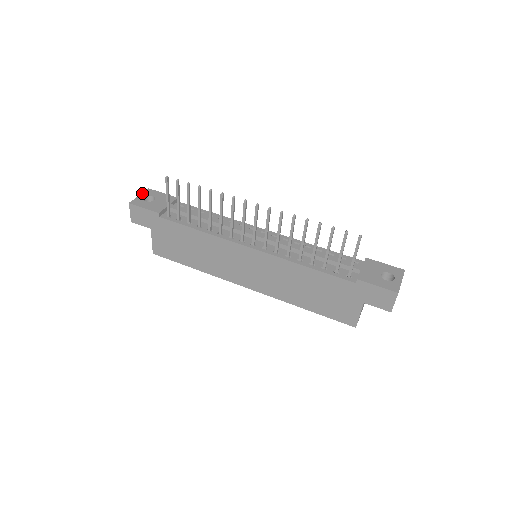
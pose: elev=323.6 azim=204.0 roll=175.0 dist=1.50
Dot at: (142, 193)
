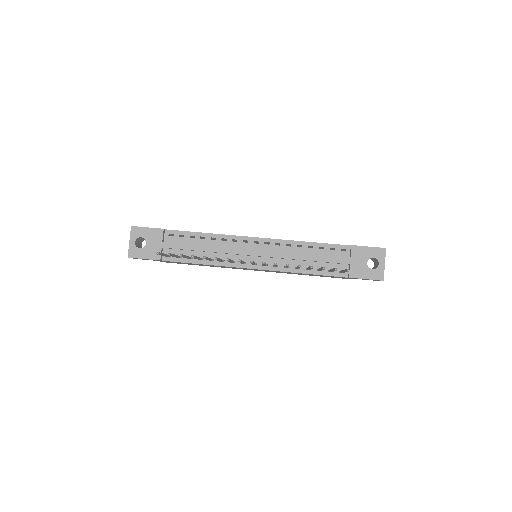
Dot at: (130, 237)
